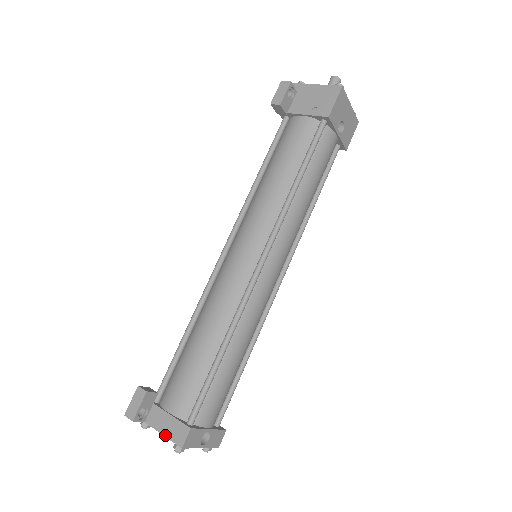
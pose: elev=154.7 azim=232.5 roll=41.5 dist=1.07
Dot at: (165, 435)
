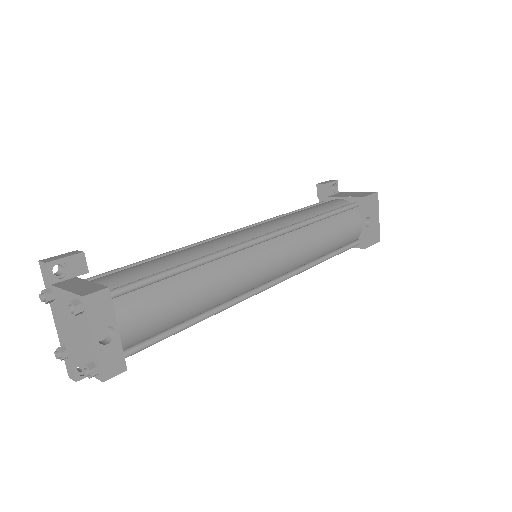
Dot at: (69, 290)
